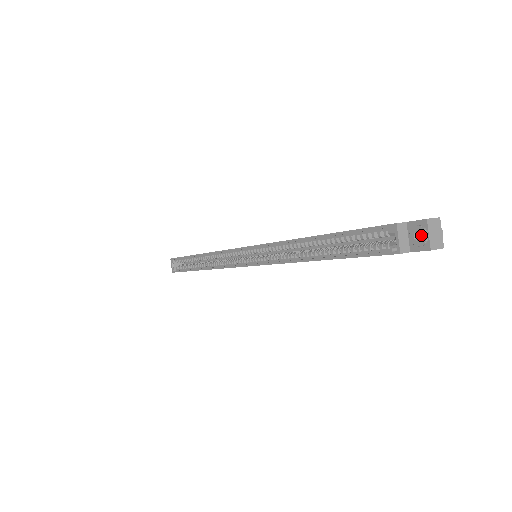
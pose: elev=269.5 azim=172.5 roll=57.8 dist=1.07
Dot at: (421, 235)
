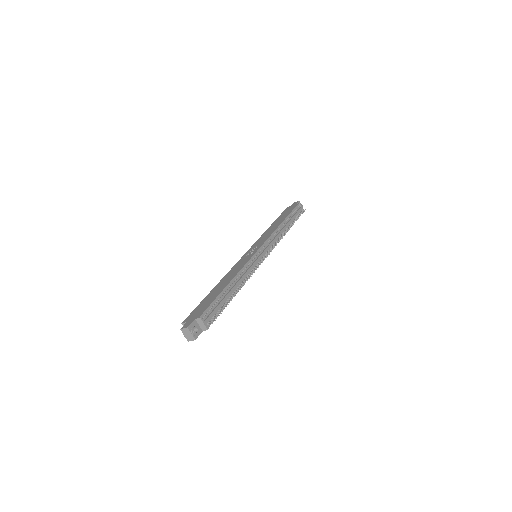
Dot at: occluded
